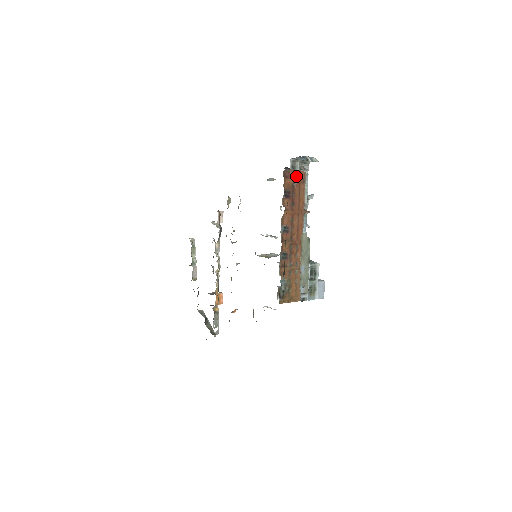
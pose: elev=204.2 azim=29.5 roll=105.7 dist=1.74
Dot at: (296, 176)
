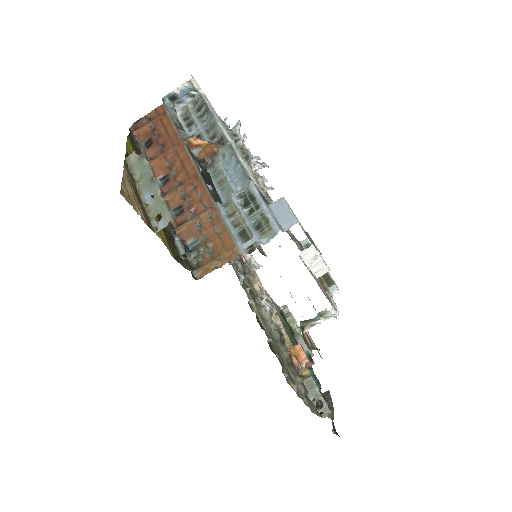
Dot at: (153, 118)
